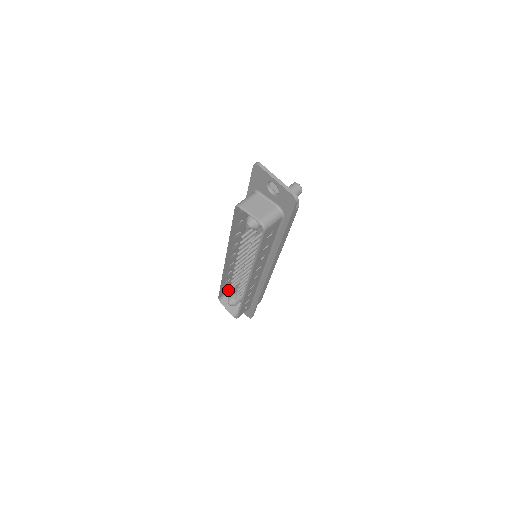
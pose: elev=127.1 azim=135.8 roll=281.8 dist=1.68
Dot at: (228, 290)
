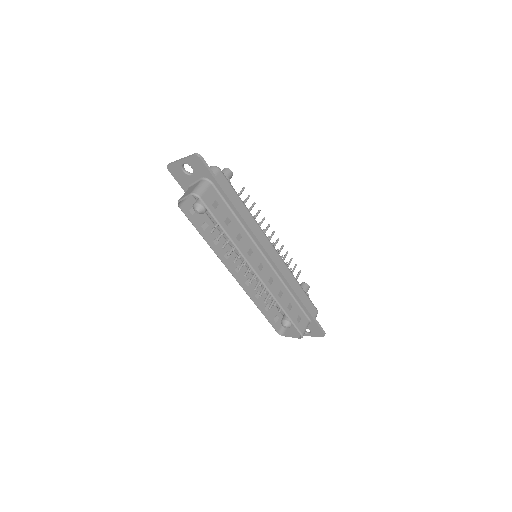
Dot at: occluded
